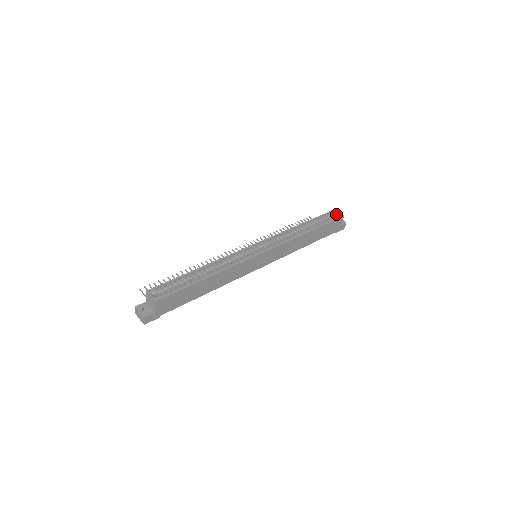
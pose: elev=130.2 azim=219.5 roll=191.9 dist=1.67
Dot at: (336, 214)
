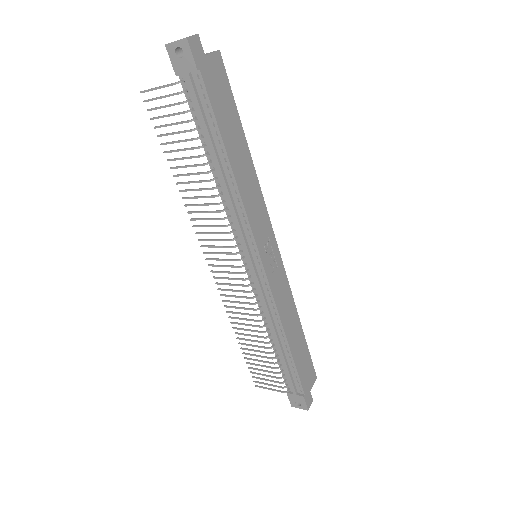
Dot at: occluded
